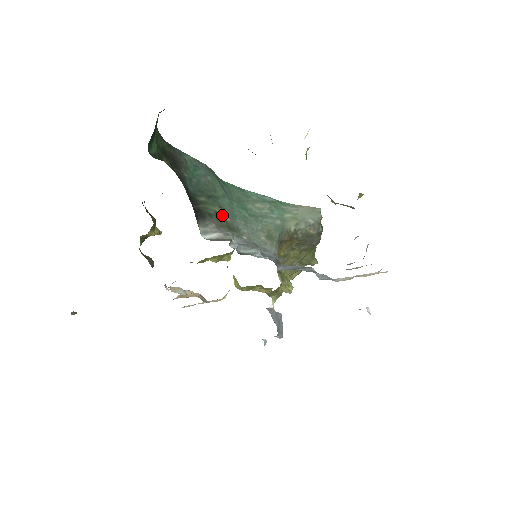
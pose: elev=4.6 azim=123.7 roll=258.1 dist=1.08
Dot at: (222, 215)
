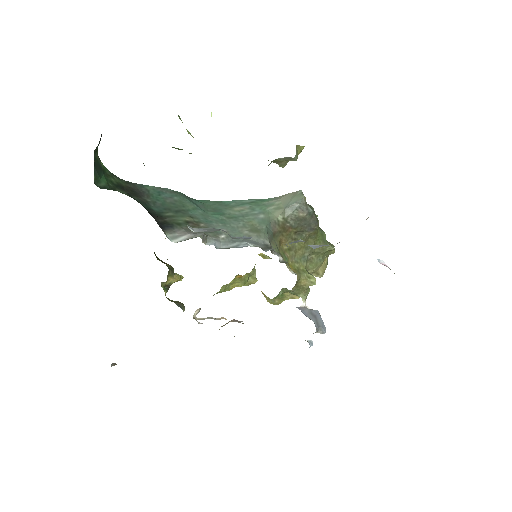
Dot at: (193, 222)
